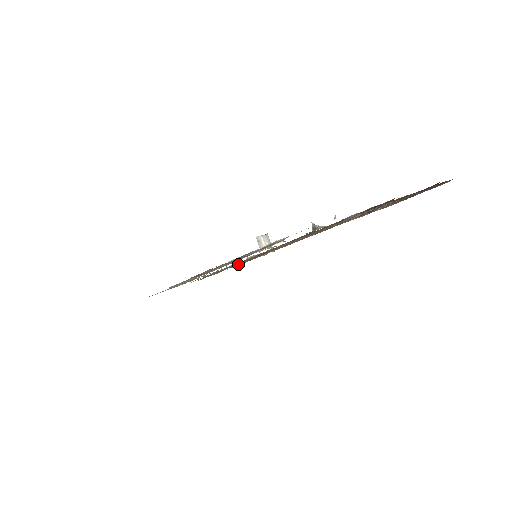
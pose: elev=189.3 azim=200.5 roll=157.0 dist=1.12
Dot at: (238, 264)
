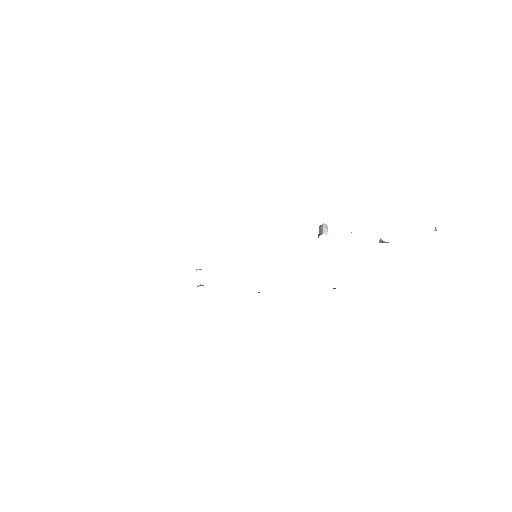
Dot at: occluded
